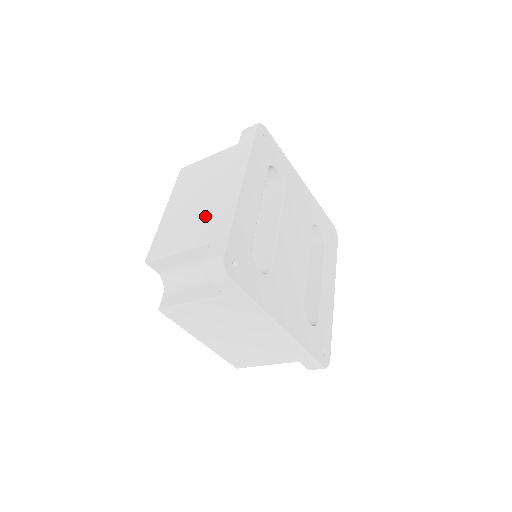
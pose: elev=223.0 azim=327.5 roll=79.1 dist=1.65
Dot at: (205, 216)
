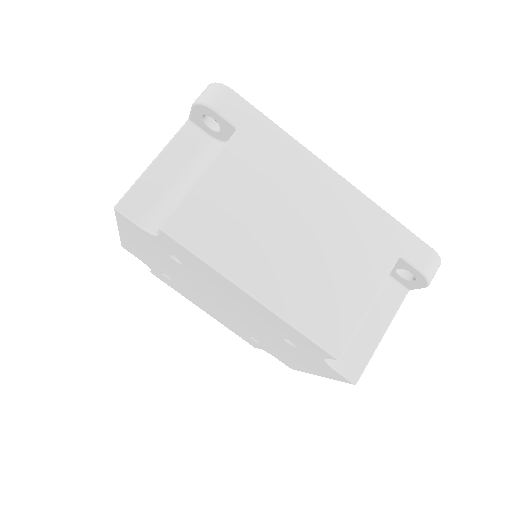
Dot at: occluded
